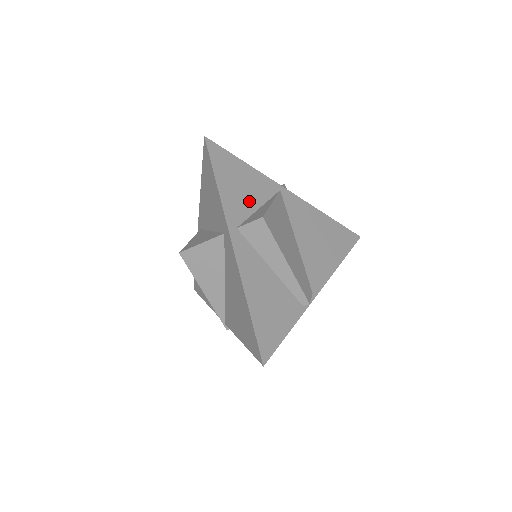
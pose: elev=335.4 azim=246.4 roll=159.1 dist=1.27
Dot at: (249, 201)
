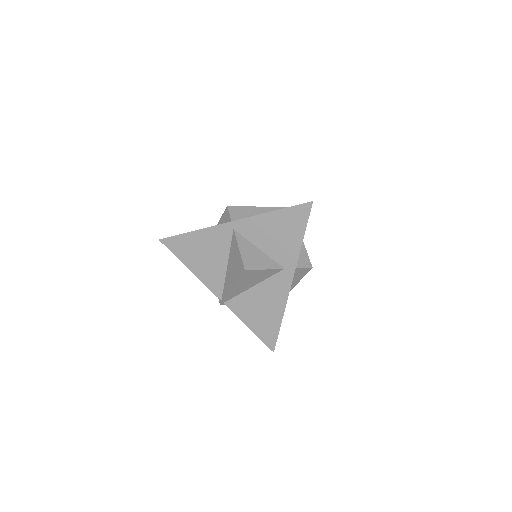
Dot at: occluded
